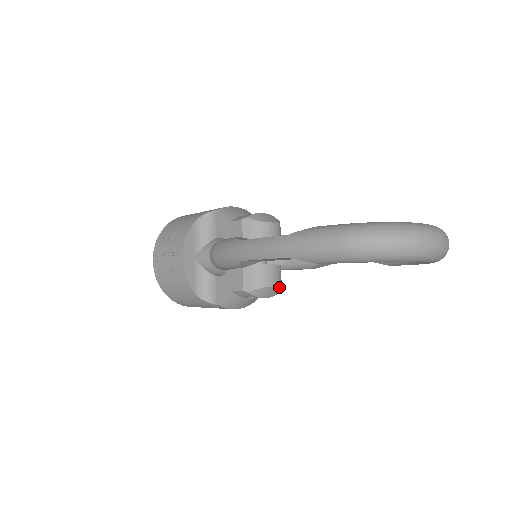
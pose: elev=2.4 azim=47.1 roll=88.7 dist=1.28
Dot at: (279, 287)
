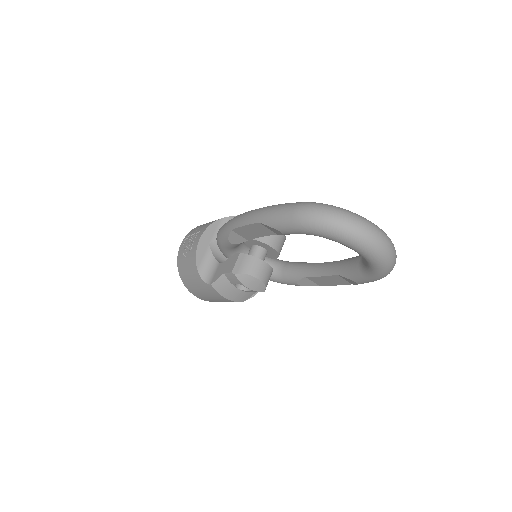
Dot at: (263, 283)
